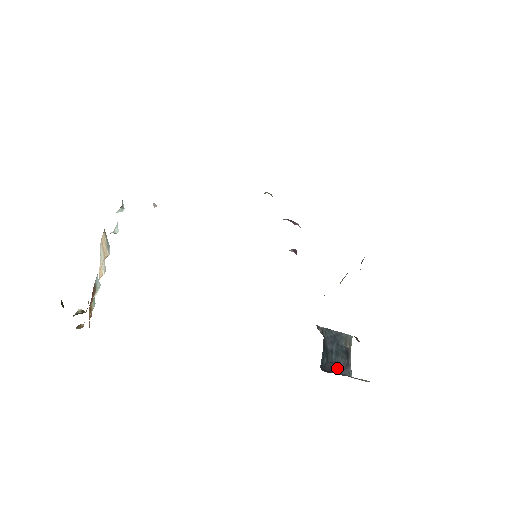
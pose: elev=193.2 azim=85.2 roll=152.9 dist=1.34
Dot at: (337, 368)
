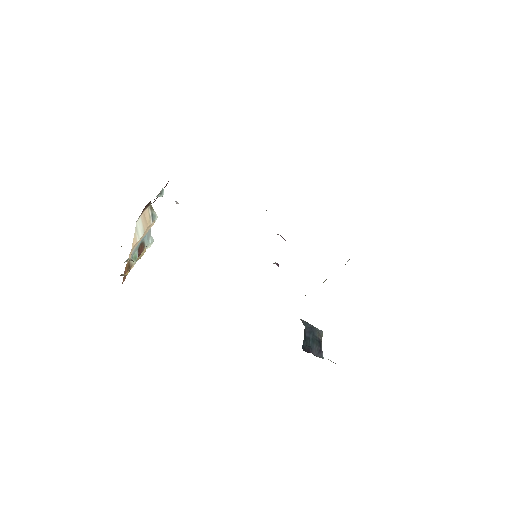
Dot at: (313, 352)
